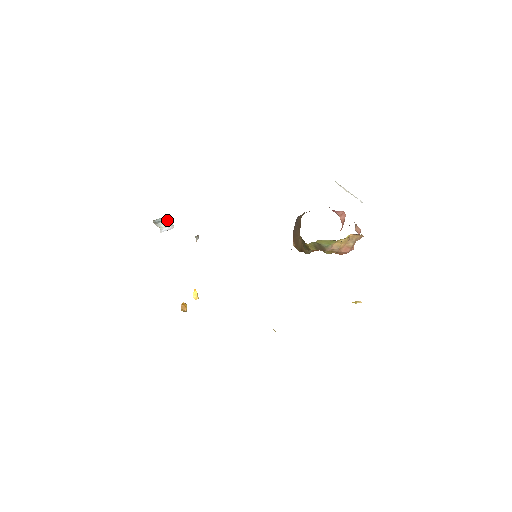
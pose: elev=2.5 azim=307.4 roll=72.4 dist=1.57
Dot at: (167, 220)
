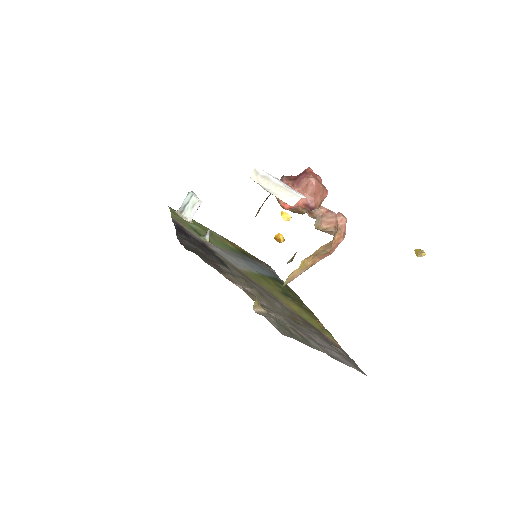
Dot at: (191, 197)
